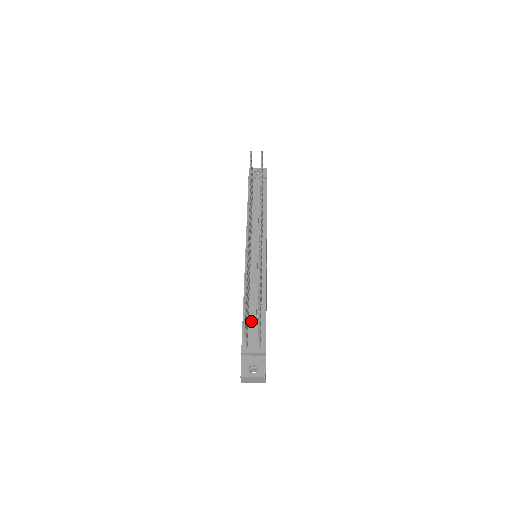
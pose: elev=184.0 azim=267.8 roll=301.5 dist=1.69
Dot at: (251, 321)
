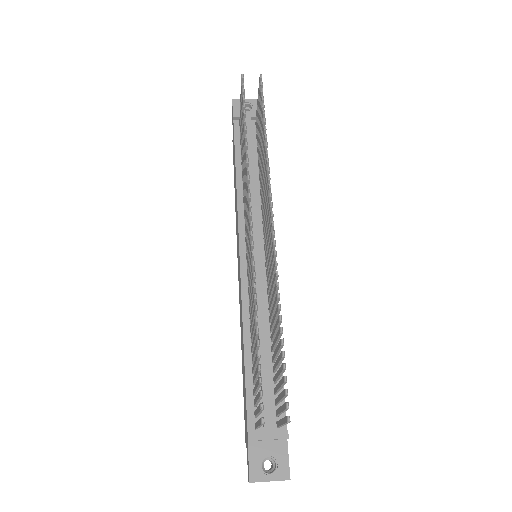
Dot at: occluded
